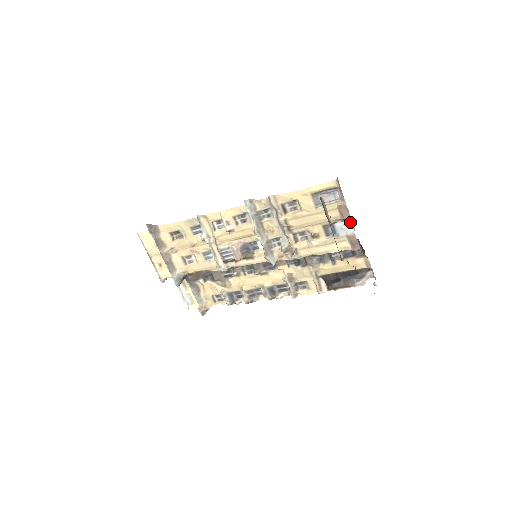
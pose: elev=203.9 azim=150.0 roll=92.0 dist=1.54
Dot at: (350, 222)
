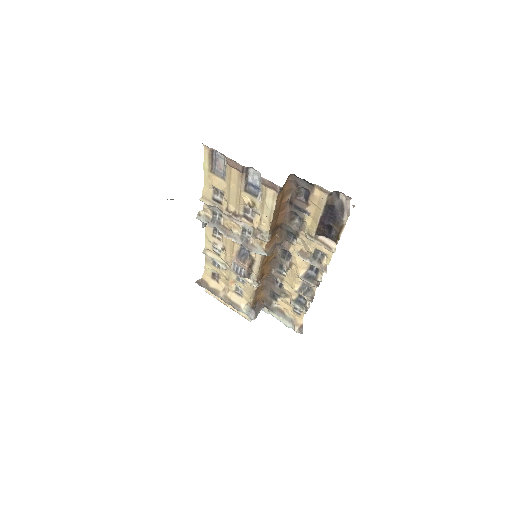
Dot at: (252, 168)
